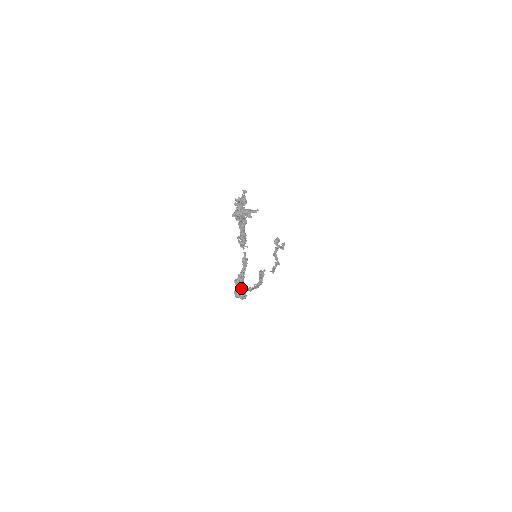
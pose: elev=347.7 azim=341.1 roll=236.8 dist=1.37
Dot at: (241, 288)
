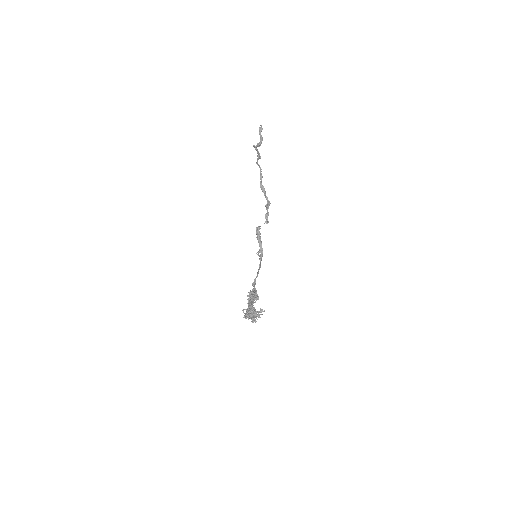
Dot at: (254, 298)
